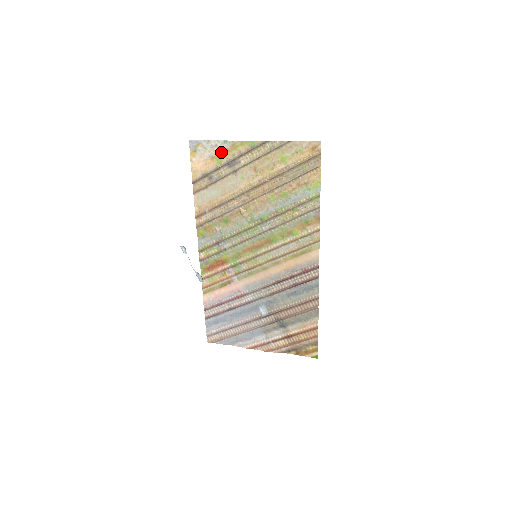
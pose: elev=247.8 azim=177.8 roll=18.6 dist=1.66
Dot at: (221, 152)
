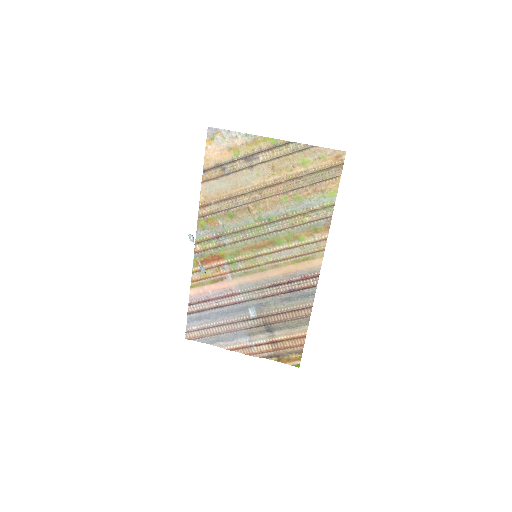
Dot at: (240, 145)
